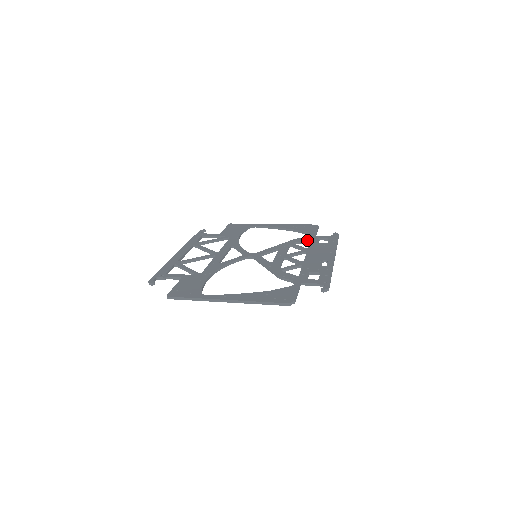
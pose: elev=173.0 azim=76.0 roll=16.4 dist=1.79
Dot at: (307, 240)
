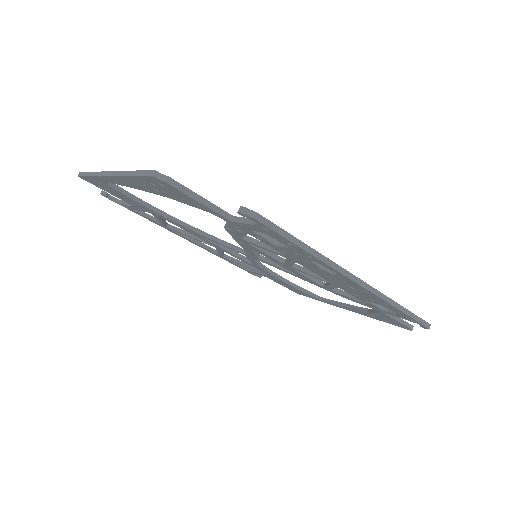
Dot at: occluded
